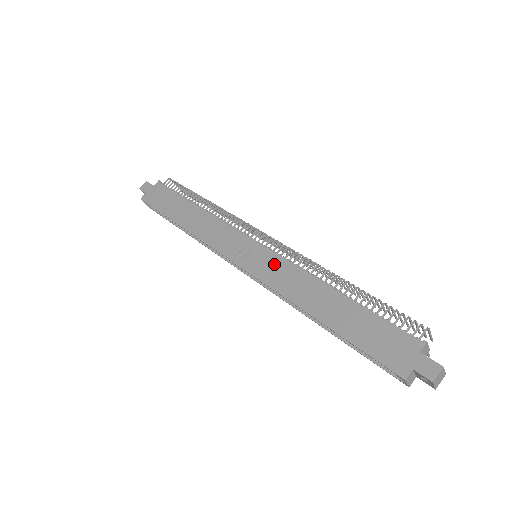
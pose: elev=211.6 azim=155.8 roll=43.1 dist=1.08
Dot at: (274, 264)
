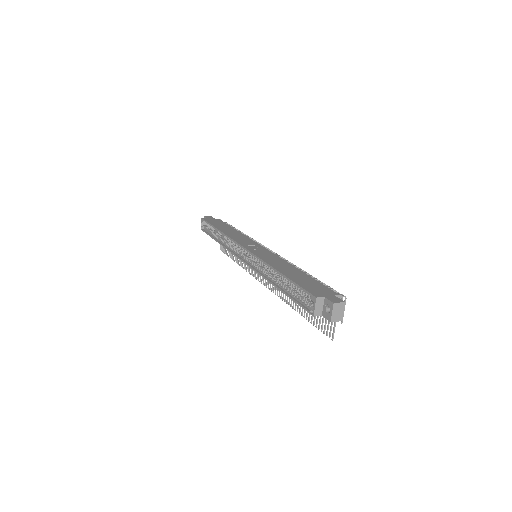
Dot at: (268, 253)
